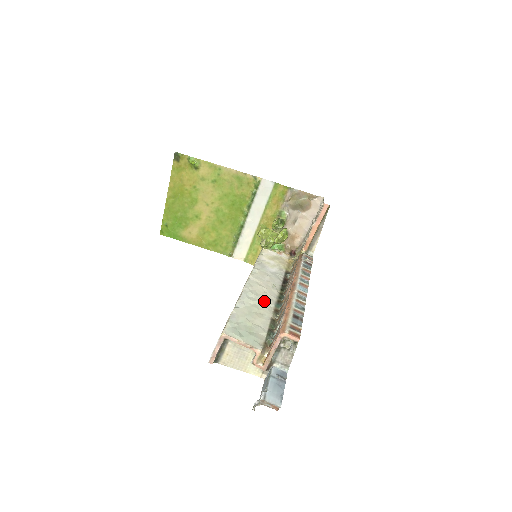
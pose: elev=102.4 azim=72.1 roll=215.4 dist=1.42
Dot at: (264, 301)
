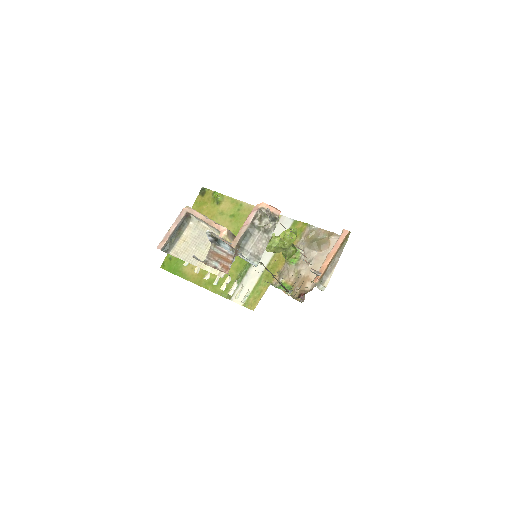
Dot at: occluded
